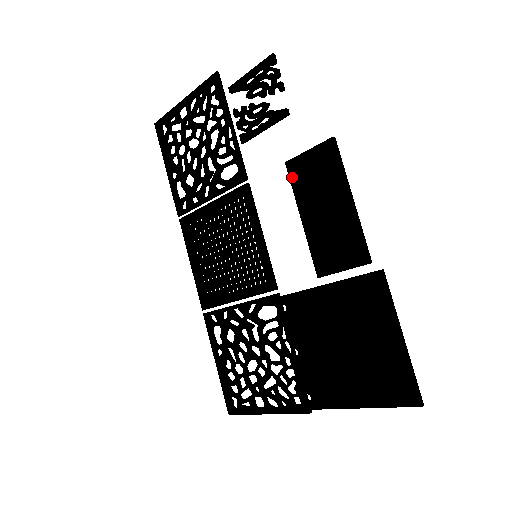
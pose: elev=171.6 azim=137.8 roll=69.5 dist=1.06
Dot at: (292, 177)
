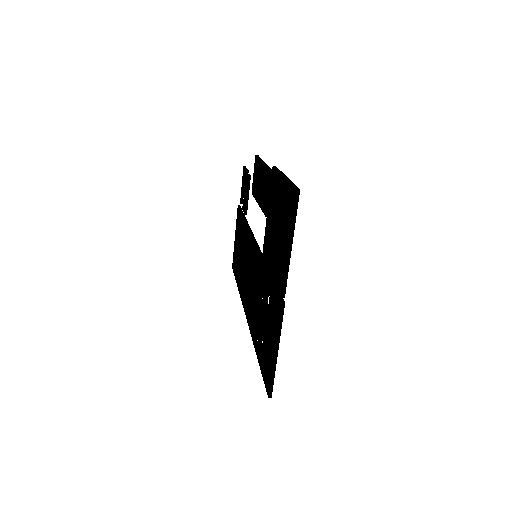
Dot at: (253, 194)
